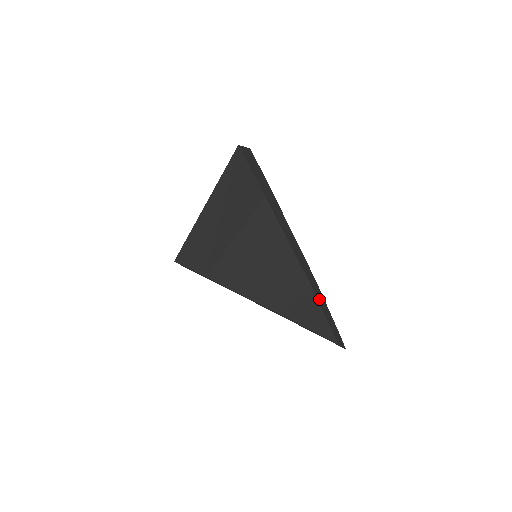
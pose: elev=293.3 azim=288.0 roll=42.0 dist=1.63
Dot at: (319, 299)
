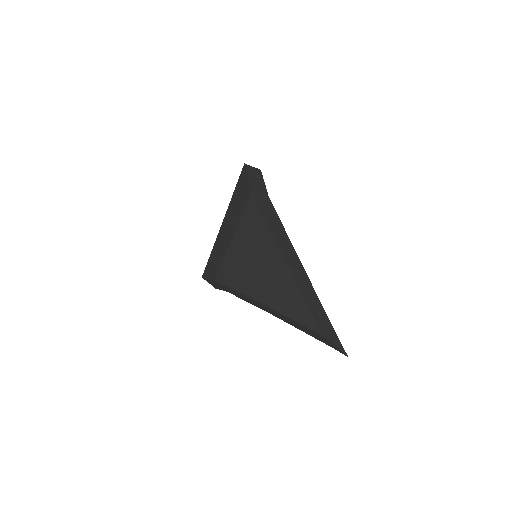
Dot at: (301, 284)
